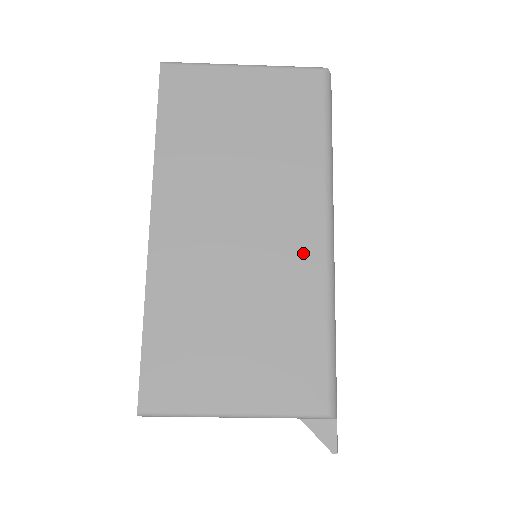
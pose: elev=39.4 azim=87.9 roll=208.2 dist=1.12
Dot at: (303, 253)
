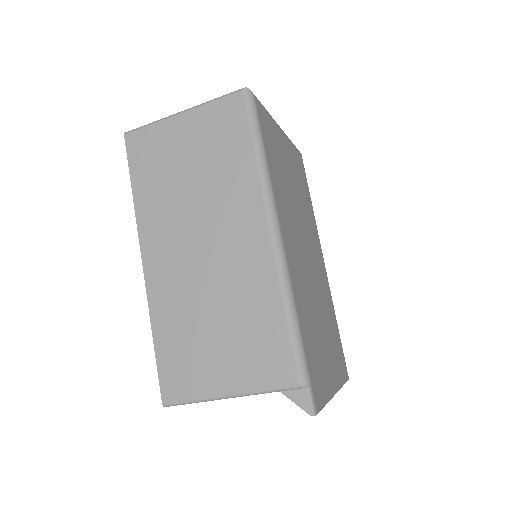
Dot at: (255, 255)
